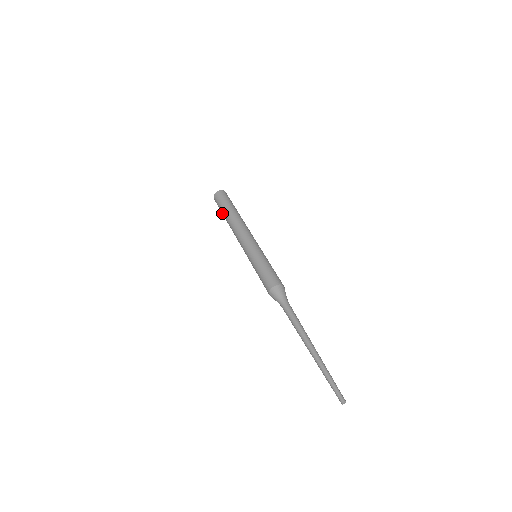
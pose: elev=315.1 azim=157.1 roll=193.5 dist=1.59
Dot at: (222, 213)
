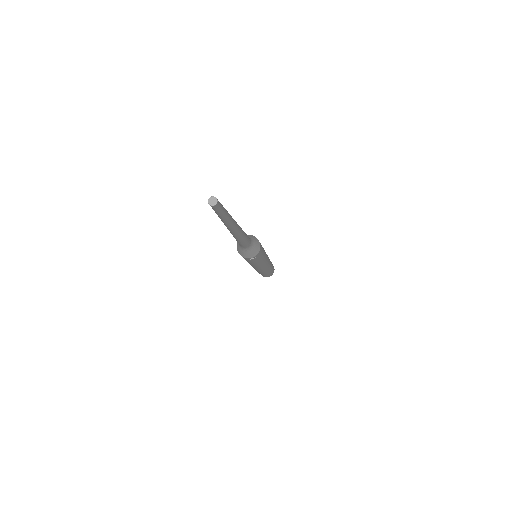
Dot at: occluded
